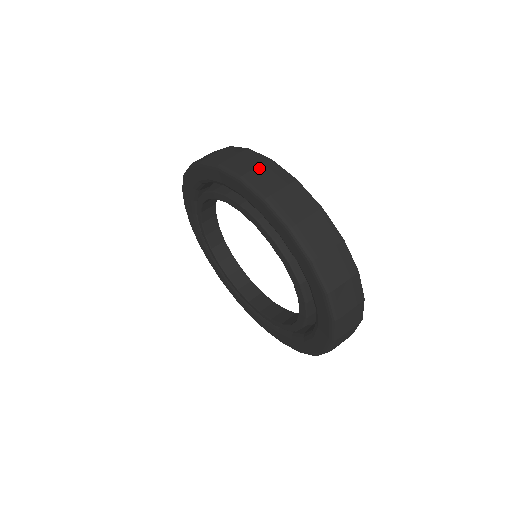
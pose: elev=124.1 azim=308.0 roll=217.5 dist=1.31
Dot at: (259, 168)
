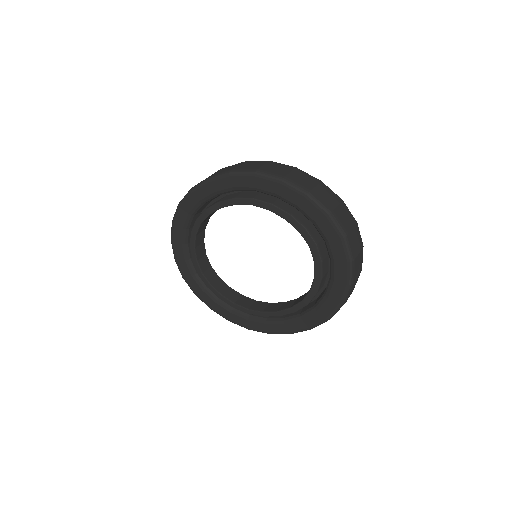
Dot at: (265, 165)
